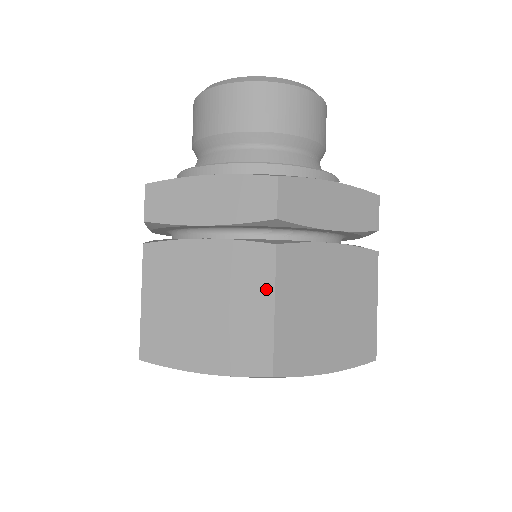
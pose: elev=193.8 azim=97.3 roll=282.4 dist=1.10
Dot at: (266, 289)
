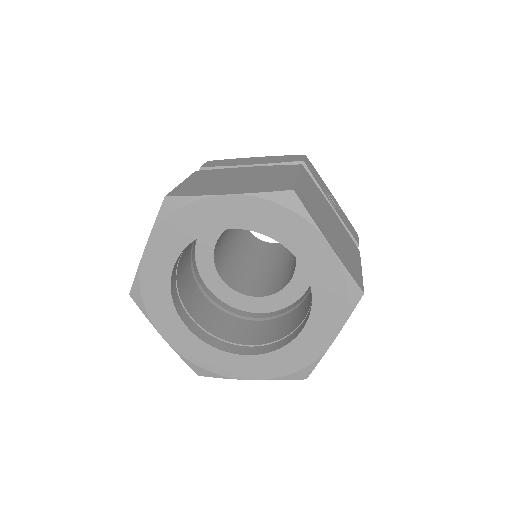
Dot at: occluded
